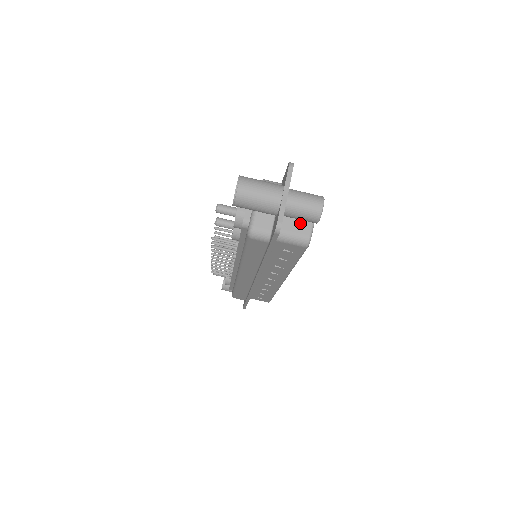
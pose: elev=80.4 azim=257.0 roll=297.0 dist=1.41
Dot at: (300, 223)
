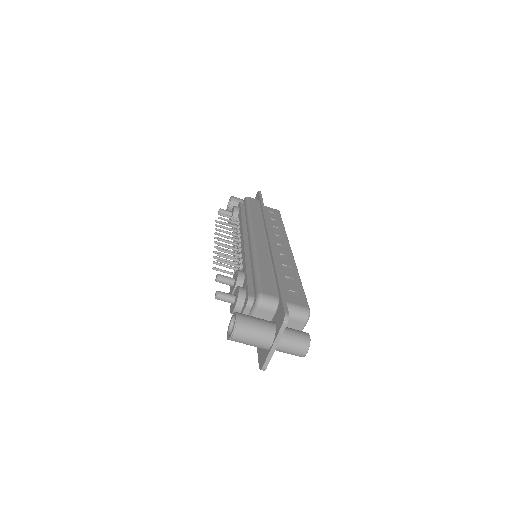
Dot at: occluded
